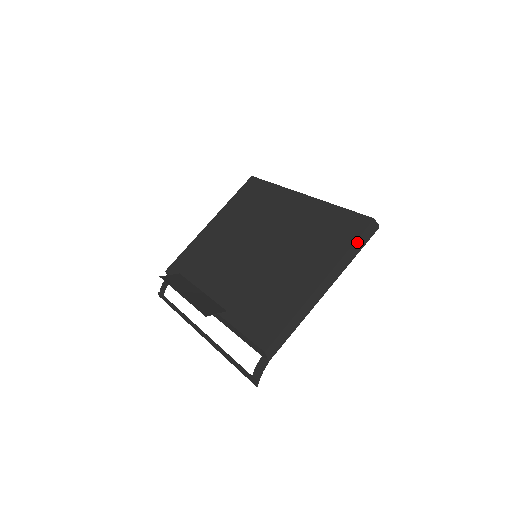
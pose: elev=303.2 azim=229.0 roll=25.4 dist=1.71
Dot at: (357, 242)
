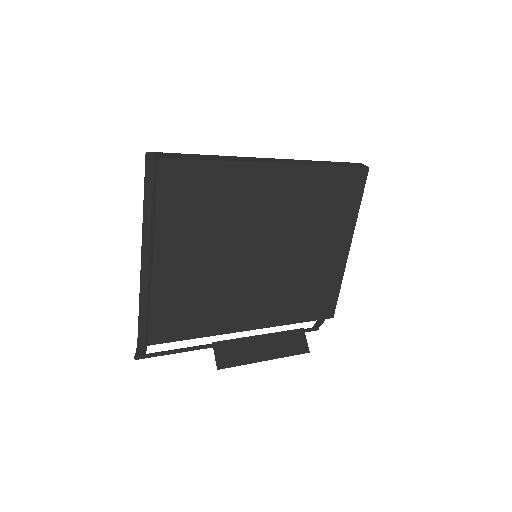
Dot at: (360, 196)
